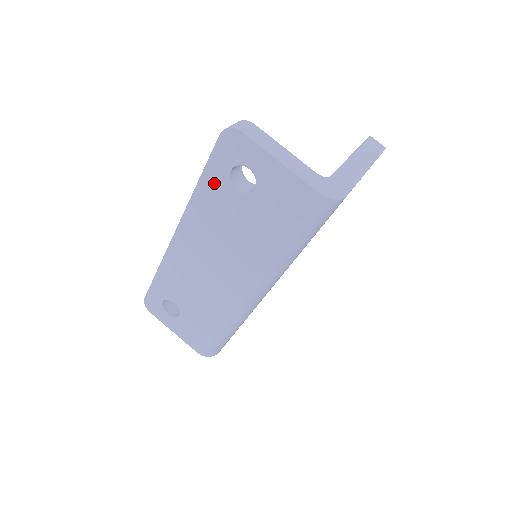
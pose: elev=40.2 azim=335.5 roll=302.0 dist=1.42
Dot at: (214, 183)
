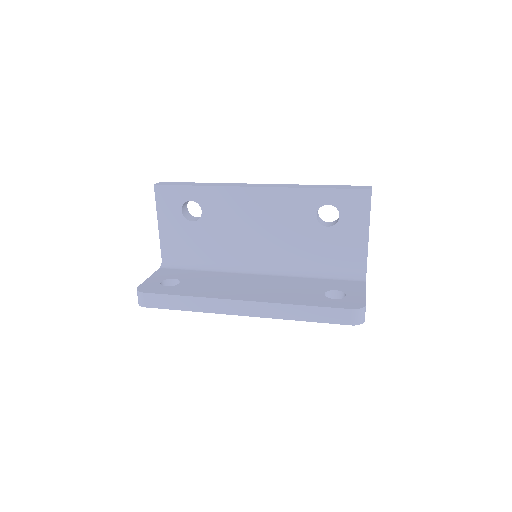
Dot at: occluded
